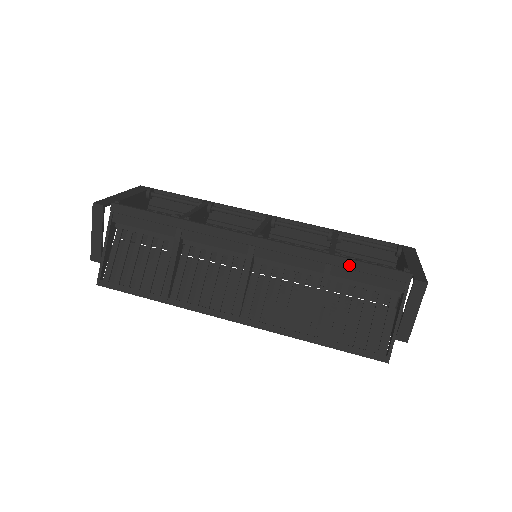
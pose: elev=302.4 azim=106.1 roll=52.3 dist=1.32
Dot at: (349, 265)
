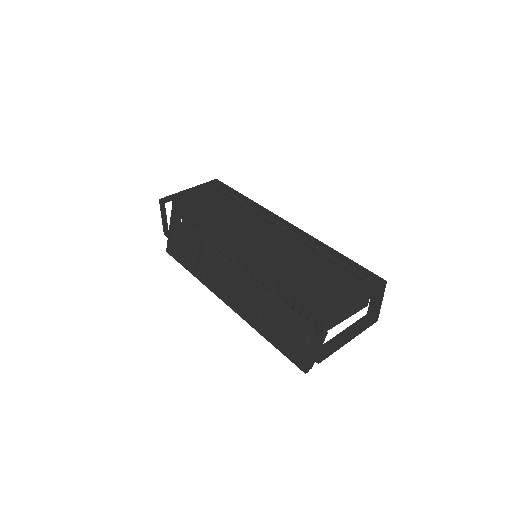
Dot at: (287, 287)
